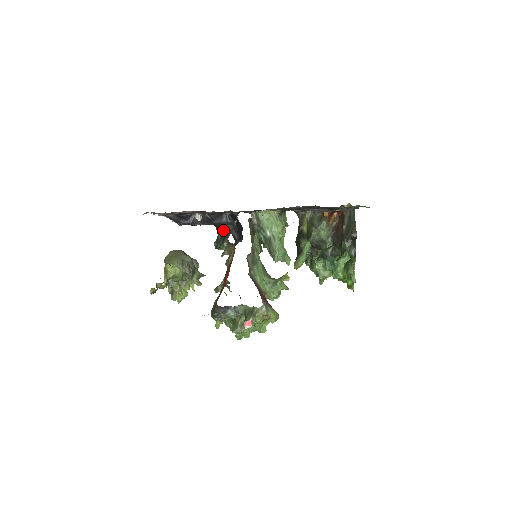
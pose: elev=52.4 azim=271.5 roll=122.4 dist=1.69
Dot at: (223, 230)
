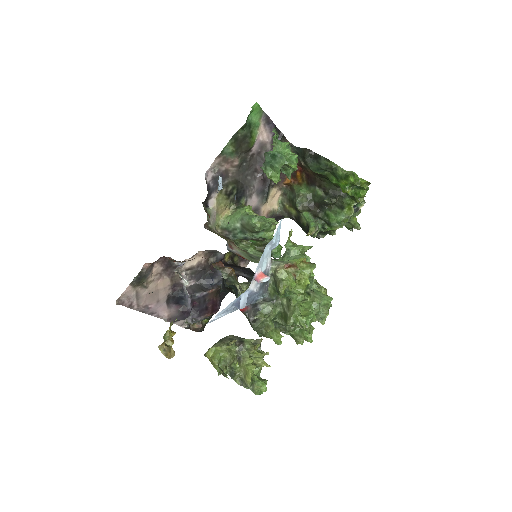
Dot at: occluded
